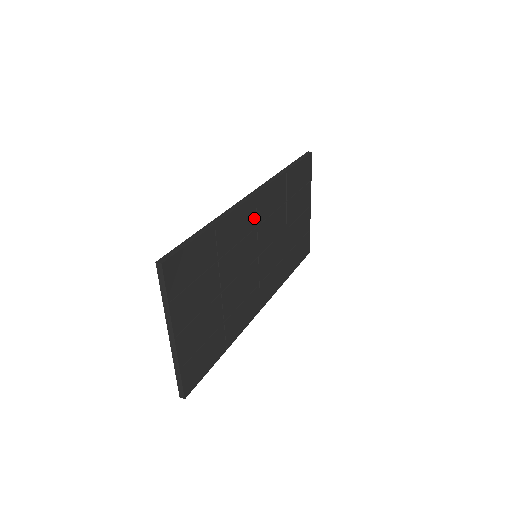
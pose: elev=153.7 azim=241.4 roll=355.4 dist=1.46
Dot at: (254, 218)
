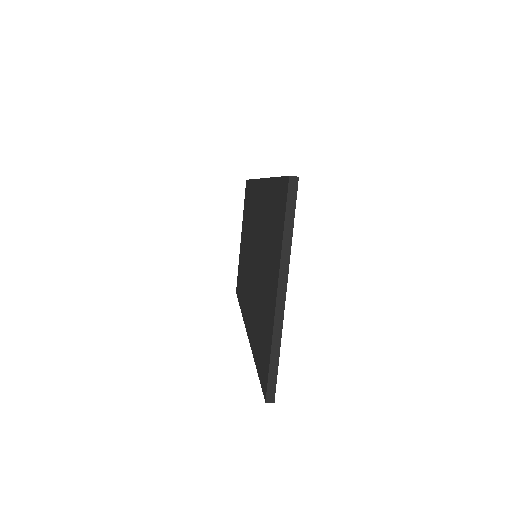
Dot at: occluded
